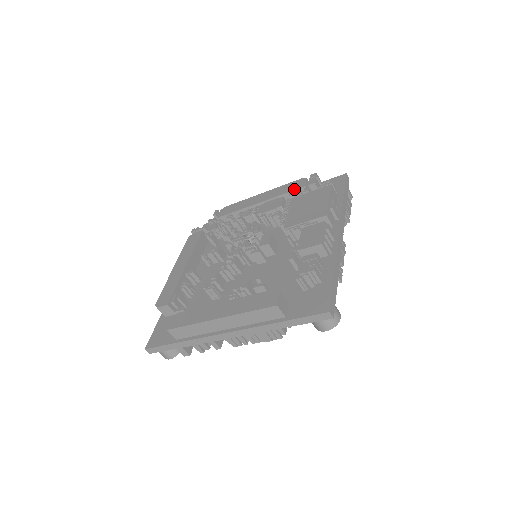
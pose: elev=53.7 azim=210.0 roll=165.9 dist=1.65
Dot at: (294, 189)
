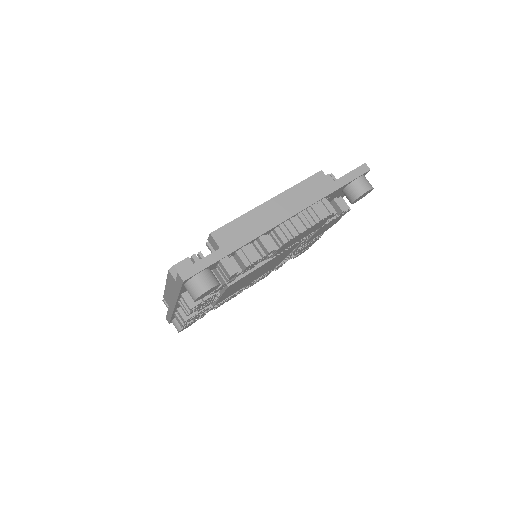
Dot at: occluded
